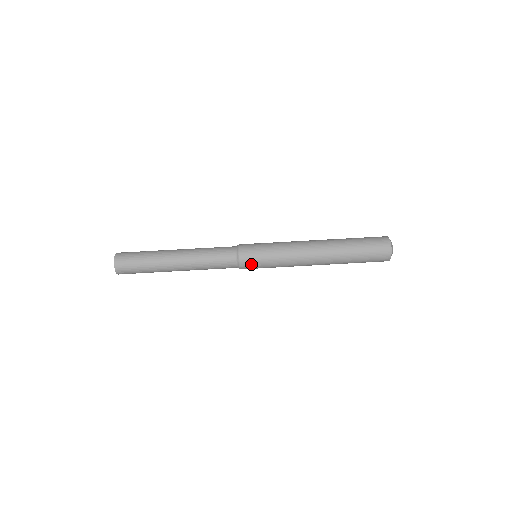
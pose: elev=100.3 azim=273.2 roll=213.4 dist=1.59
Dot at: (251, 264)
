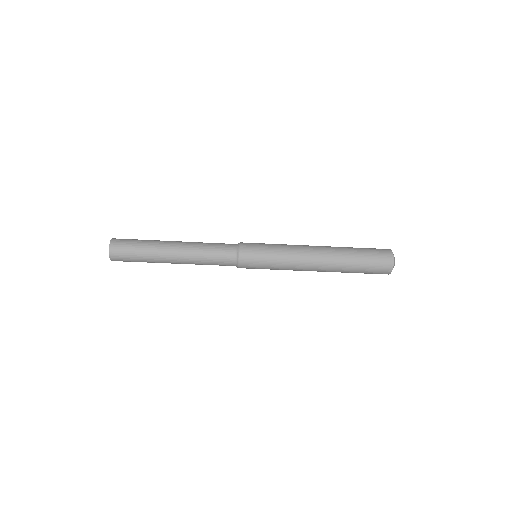
Dot at: (250, 268)
